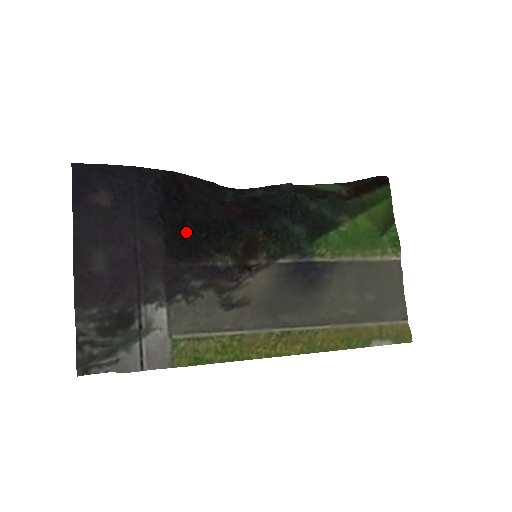
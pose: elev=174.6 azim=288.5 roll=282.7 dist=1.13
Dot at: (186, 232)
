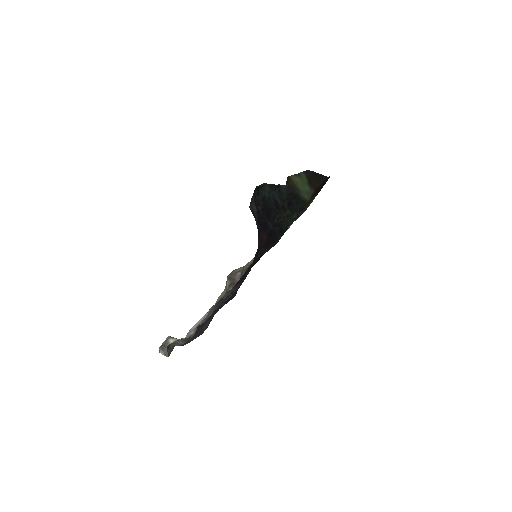
Dot at: occluded
